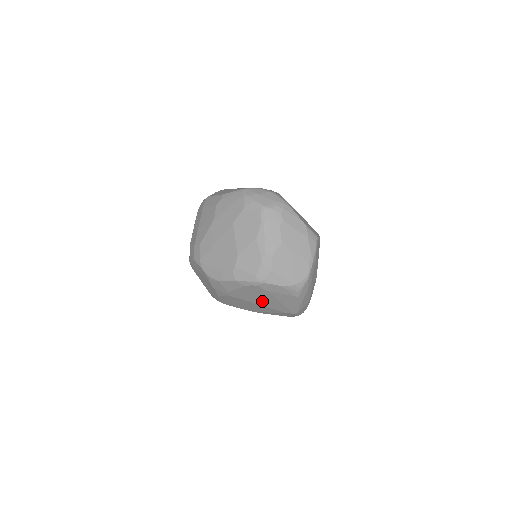
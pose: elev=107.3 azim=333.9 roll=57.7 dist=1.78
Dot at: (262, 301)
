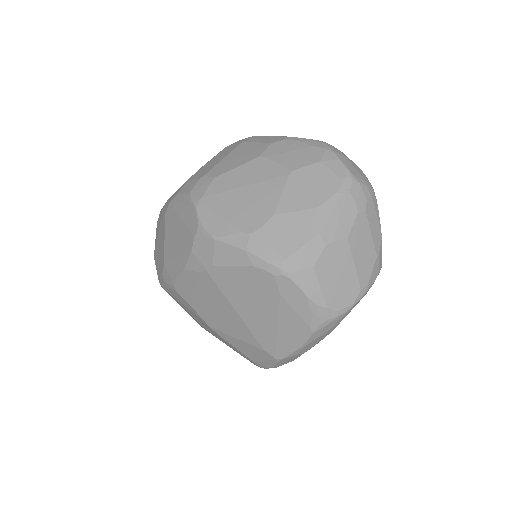
Dot at: (250, 310)
